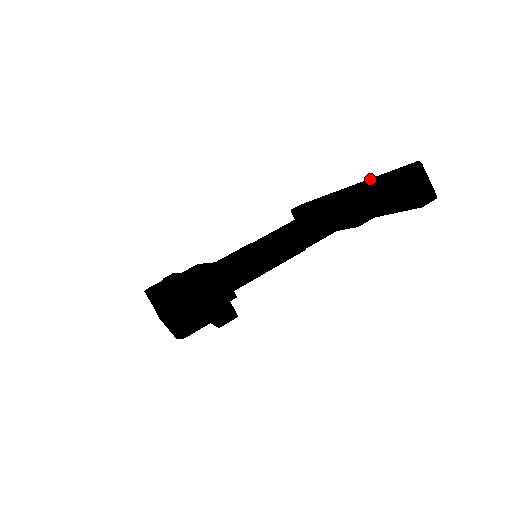
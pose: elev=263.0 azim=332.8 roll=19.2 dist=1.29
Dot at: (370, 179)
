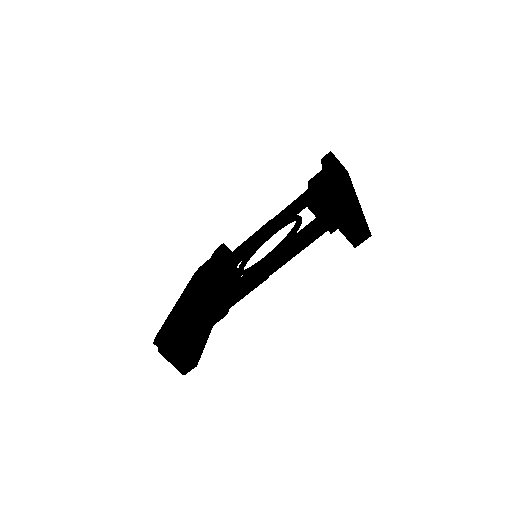
Dot at: (332, 187)
